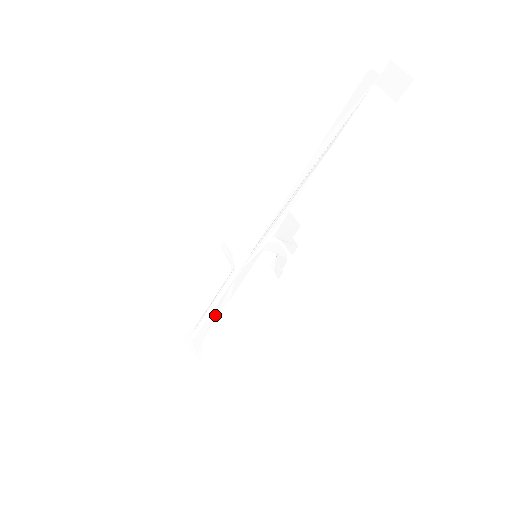
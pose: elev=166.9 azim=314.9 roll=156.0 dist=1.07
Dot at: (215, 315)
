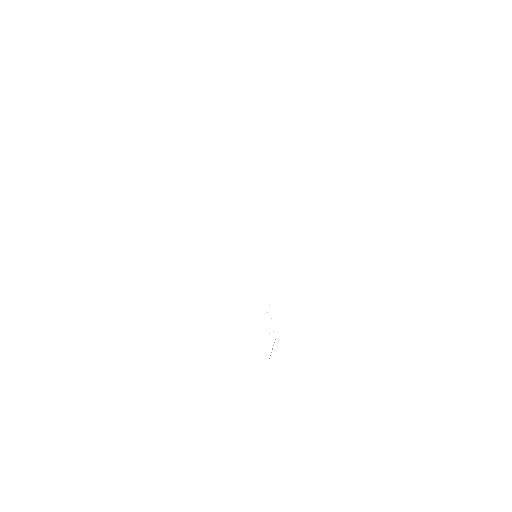
Dot at: occluded
